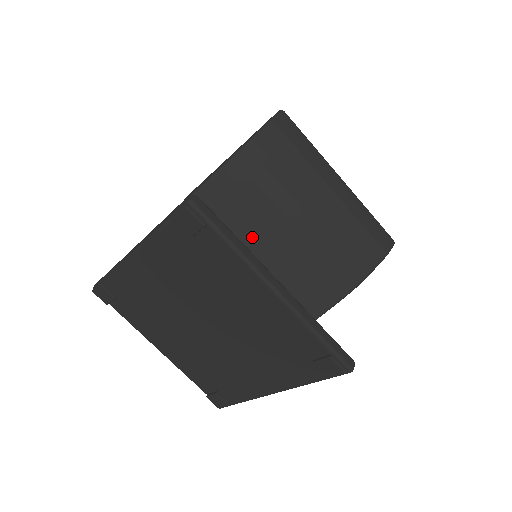
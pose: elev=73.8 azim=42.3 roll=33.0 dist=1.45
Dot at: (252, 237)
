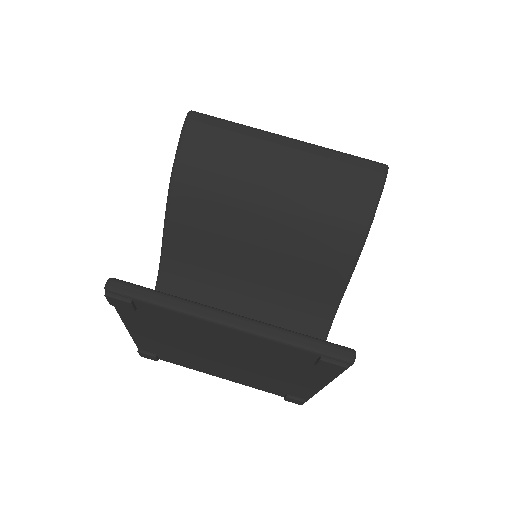
Dot at: (235, 246)
